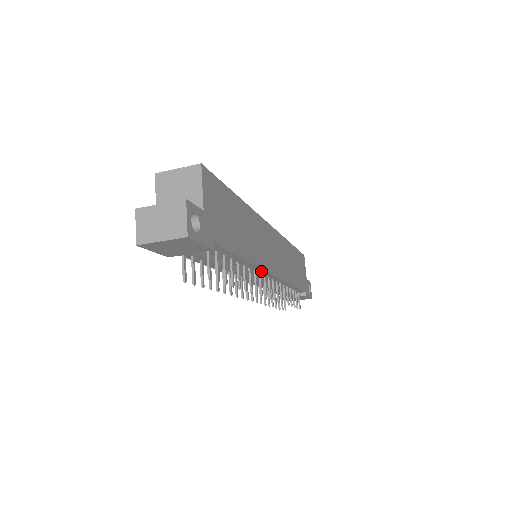
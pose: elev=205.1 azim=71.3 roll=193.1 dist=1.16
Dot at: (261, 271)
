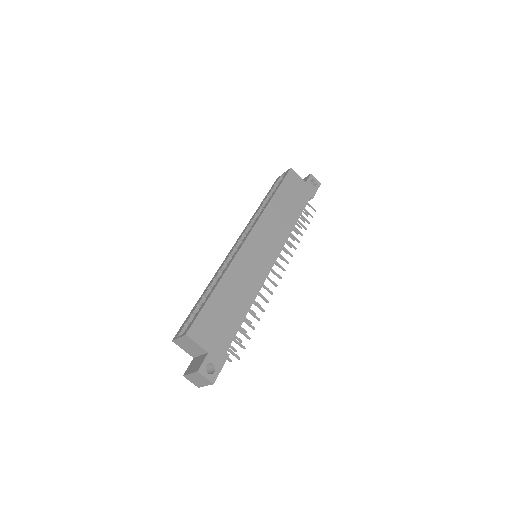
Dot at: (264, 279)
